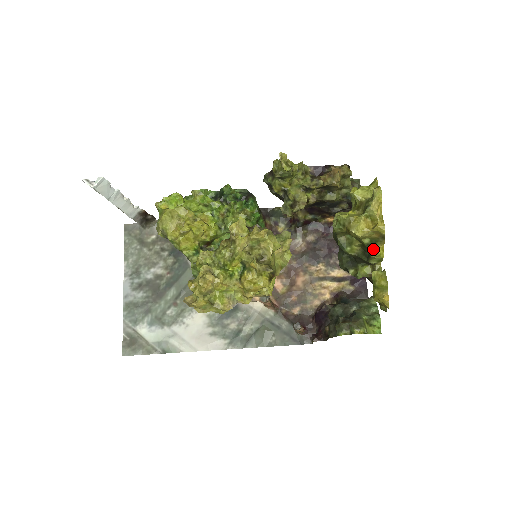
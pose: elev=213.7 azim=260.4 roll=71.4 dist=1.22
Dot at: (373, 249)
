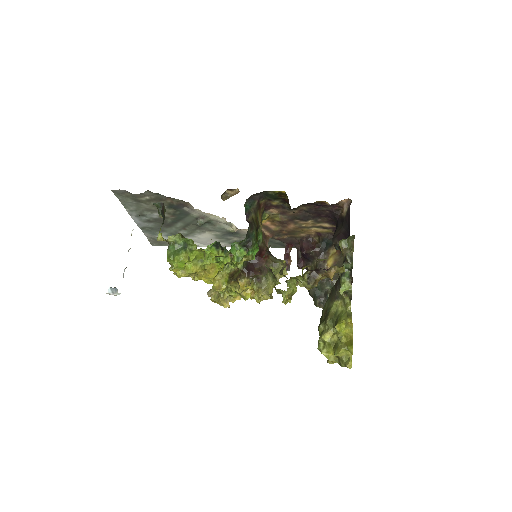
Dot at: occluded
